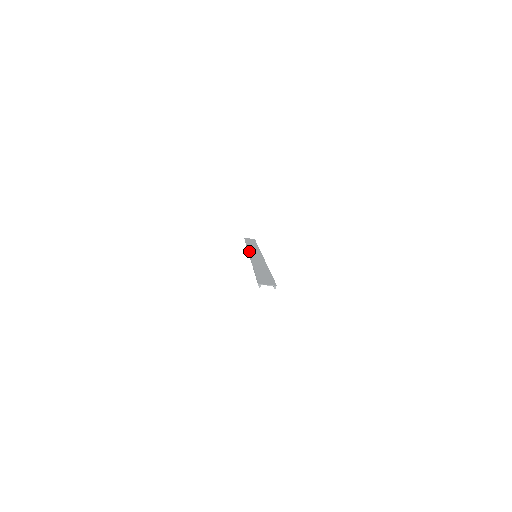
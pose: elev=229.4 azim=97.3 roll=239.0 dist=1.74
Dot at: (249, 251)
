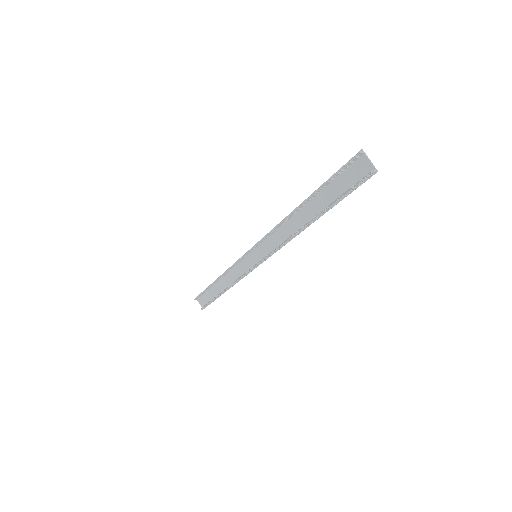
Dot at: (242, 258)
